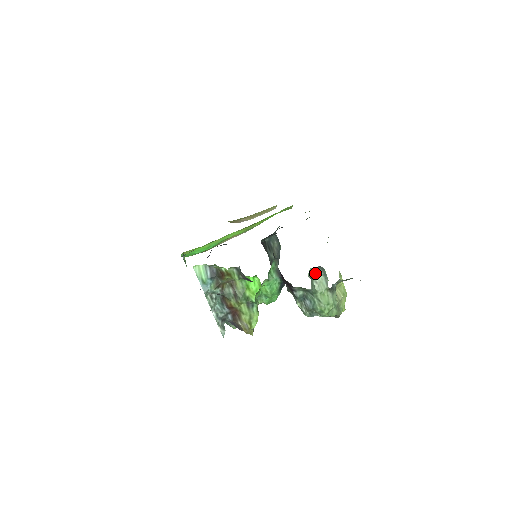
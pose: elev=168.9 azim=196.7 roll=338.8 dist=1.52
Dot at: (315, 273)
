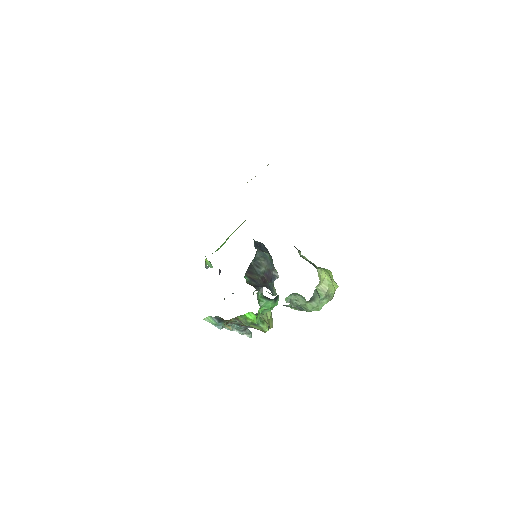
Dot at: (292, 296)
